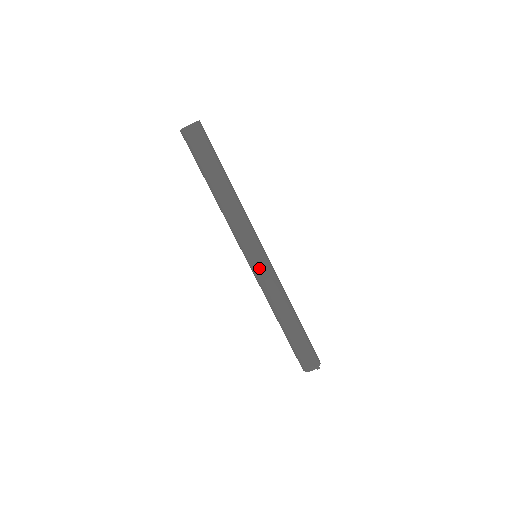
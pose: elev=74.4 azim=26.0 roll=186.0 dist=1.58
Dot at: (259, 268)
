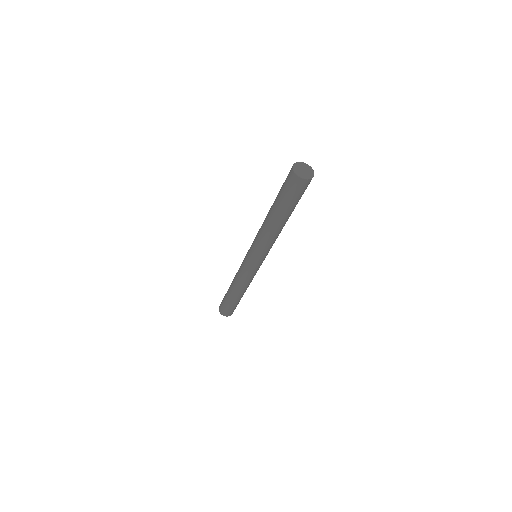
Dot at: (248, 266)
